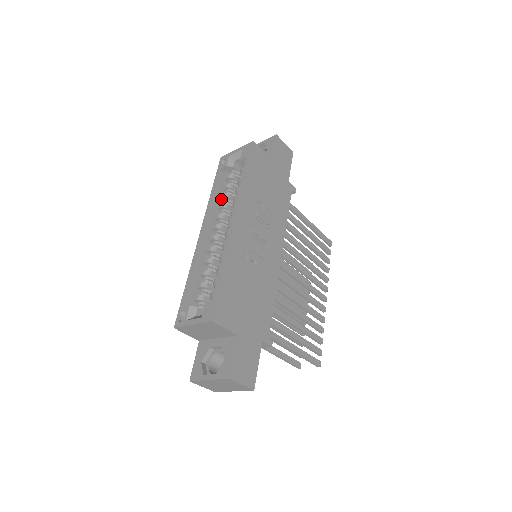
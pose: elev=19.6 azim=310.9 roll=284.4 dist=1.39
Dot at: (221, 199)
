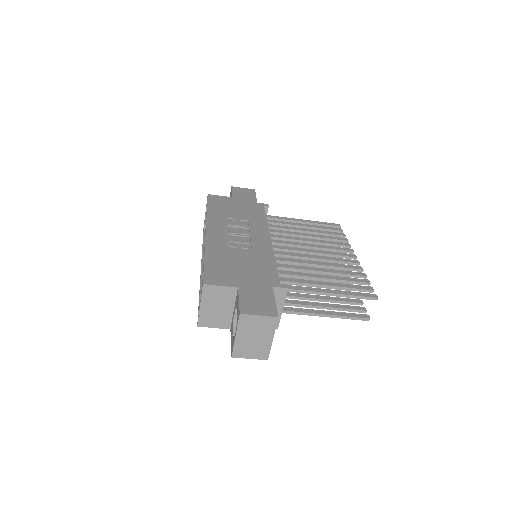
Dot at: occluded
